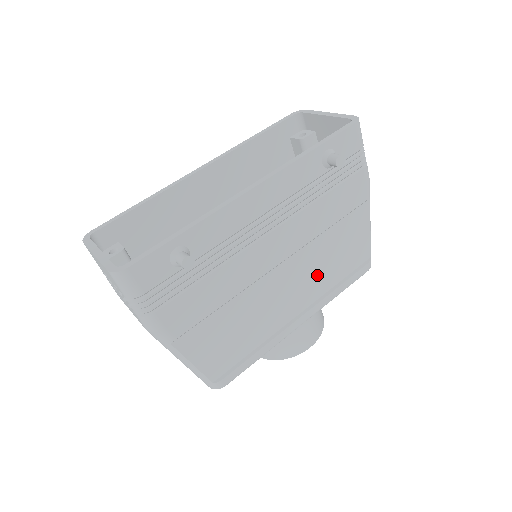
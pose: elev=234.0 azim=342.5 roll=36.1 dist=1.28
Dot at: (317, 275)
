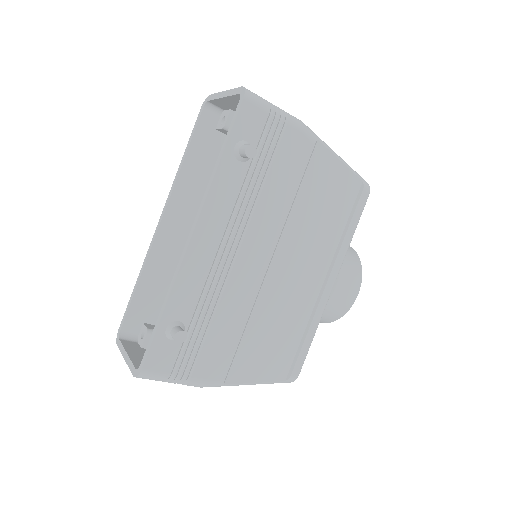
Dot at: (316, 241)
